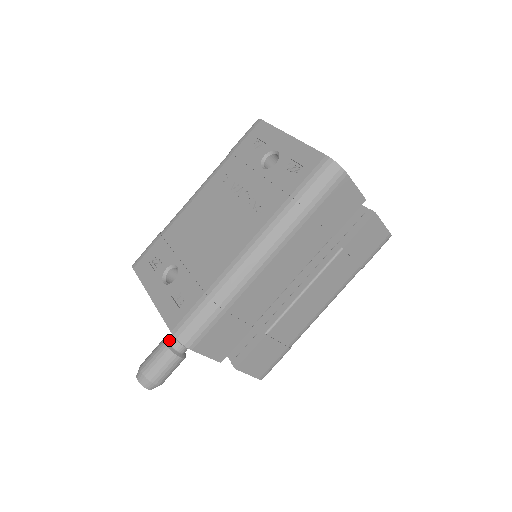
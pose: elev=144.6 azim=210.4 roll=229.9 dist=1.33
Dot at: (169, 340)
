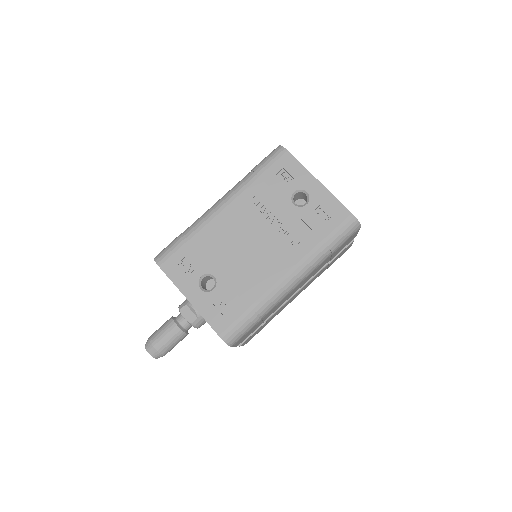
Dot at: (179, 321)
